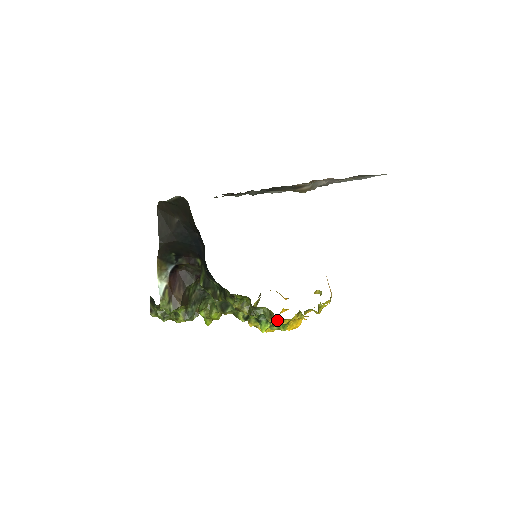
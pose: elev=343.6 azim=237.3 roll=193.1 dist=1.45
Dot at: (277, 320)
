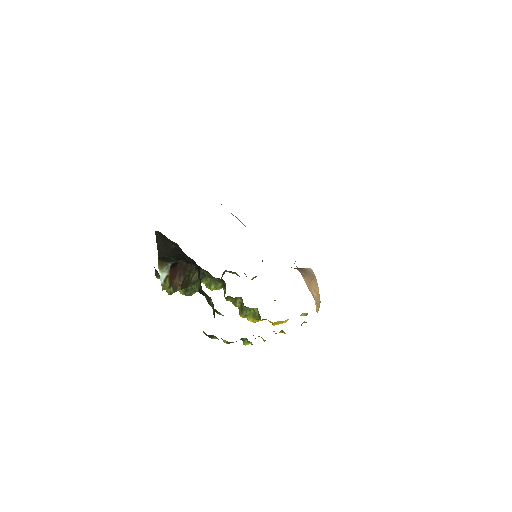
Dot at: (264, 319)
